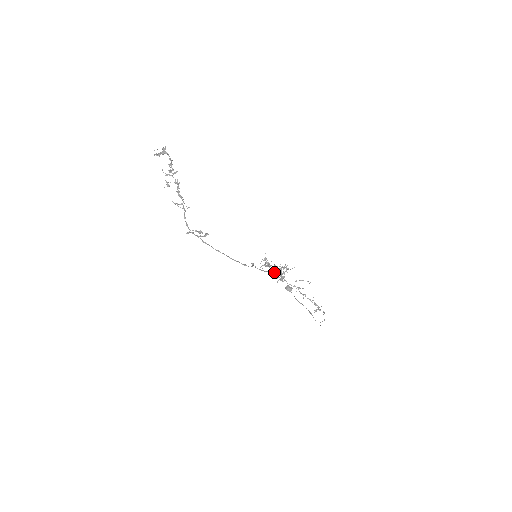
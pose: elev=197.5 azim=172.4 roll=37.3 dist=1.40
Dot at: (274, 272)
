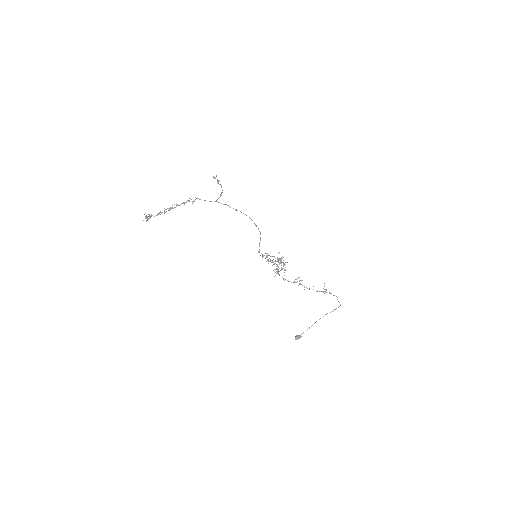
Dot at: (276, 269)
